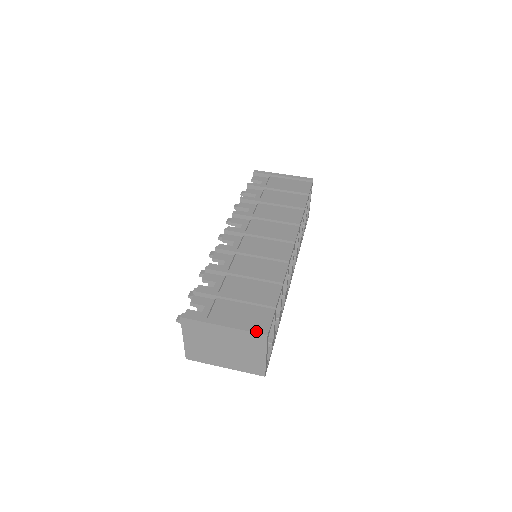
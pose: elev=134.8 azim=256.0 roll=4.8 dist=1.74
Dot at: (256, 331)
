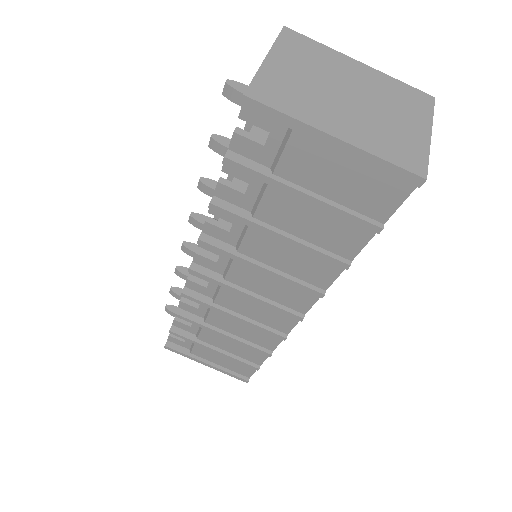
Dot at: (236, 378)
